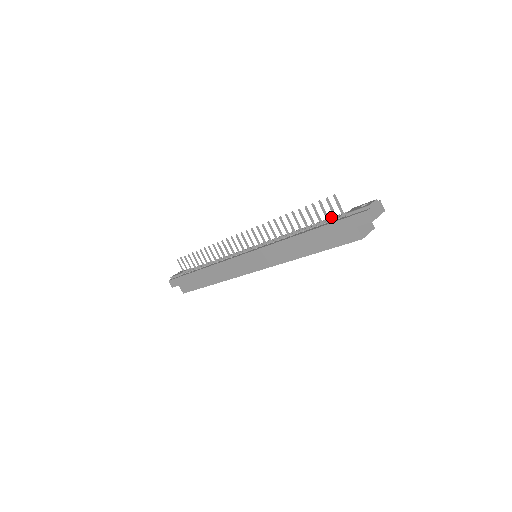
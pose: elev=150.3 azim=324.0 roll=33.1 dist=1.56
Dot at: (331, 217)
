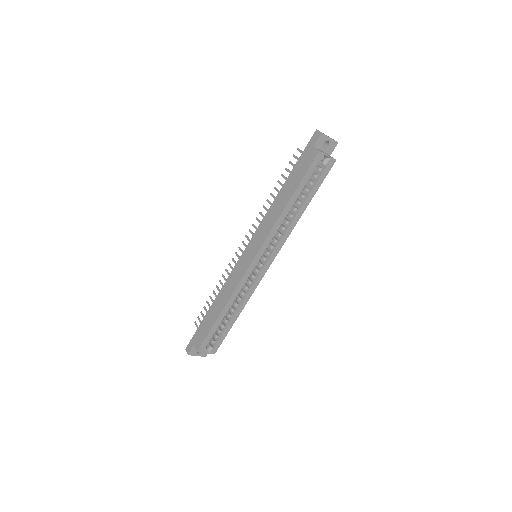
Dot at: occluded
